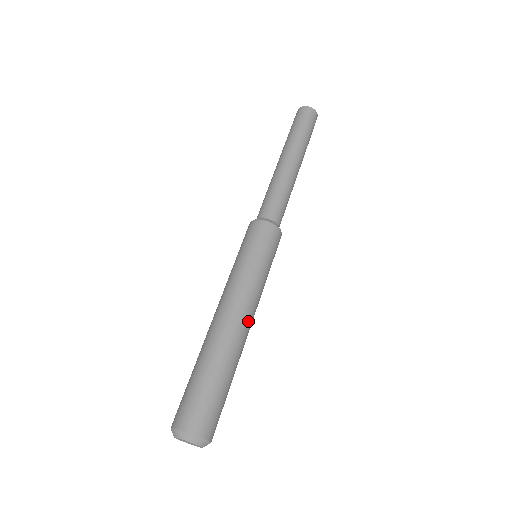
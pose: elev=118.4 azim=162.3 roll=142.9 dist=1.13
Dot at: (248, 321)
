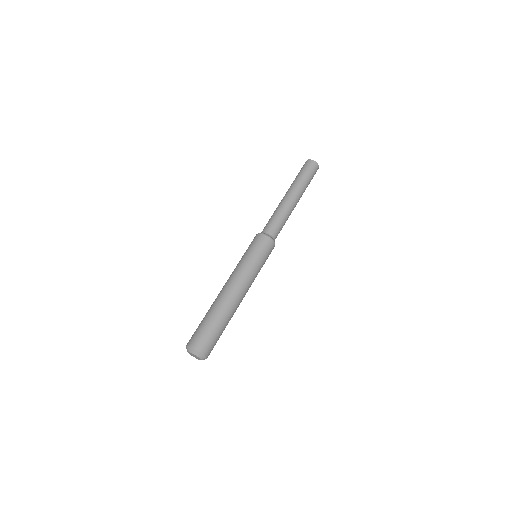
Dot at: (243, 296)
